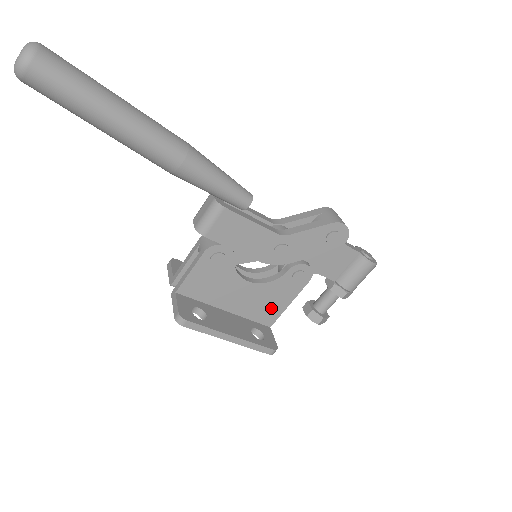
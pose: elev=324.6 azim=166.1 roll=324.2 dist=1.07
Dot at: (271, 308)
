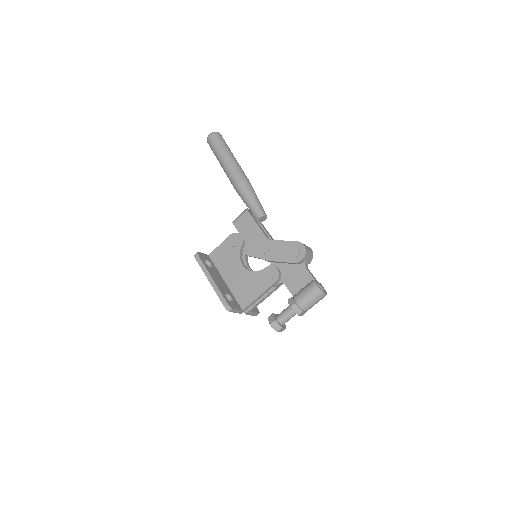
Dot at: (248, 293)
